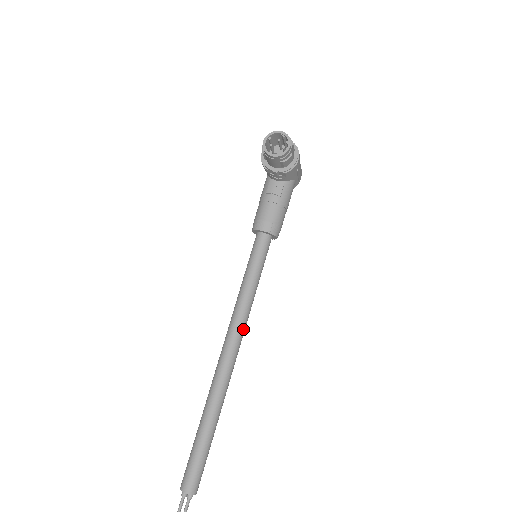
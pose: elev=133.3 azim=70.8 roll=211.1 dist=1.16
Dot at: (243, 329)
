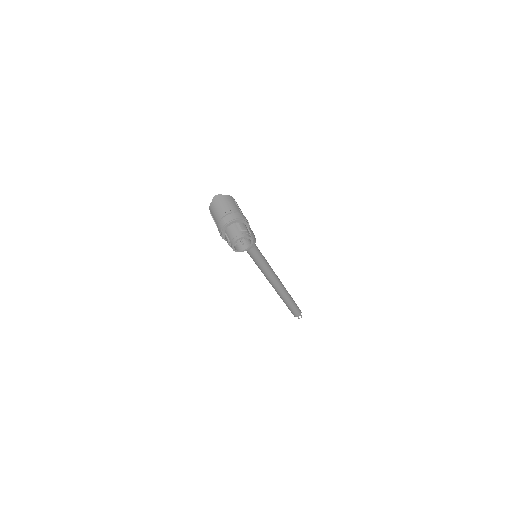
Dot at: (274, 274)
